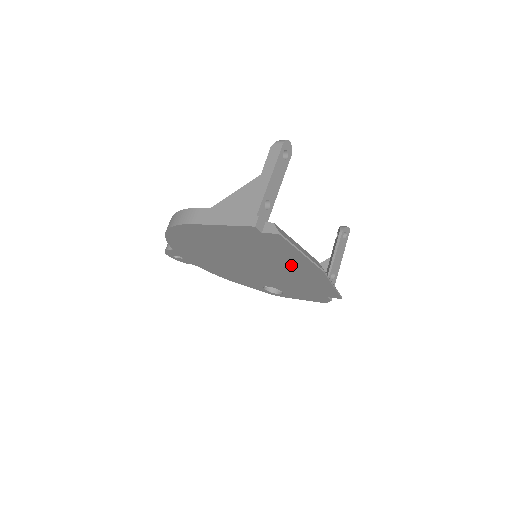
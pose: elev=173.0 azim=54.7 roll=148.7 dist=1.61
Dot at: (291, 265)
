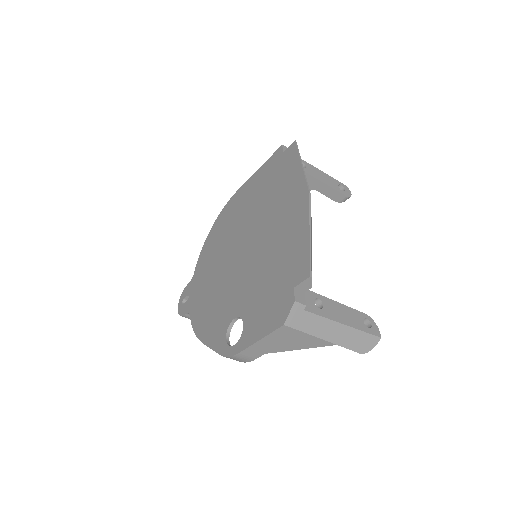
Dot at: (283, 207)
